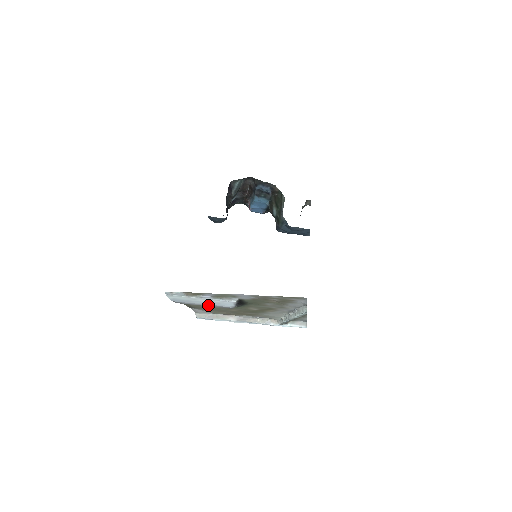
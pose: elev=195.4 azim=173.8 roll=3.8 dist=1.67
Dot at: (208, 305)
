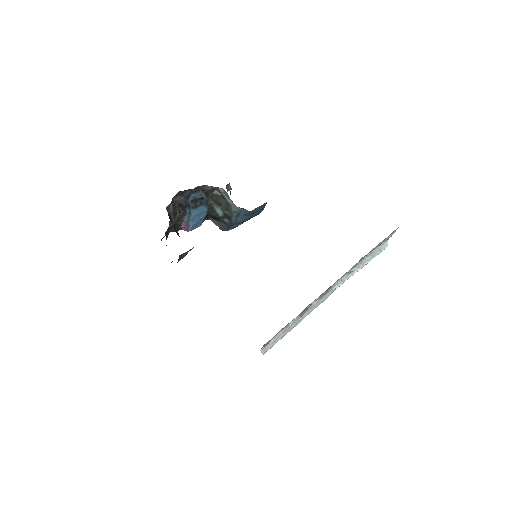
Dot at: occluded
